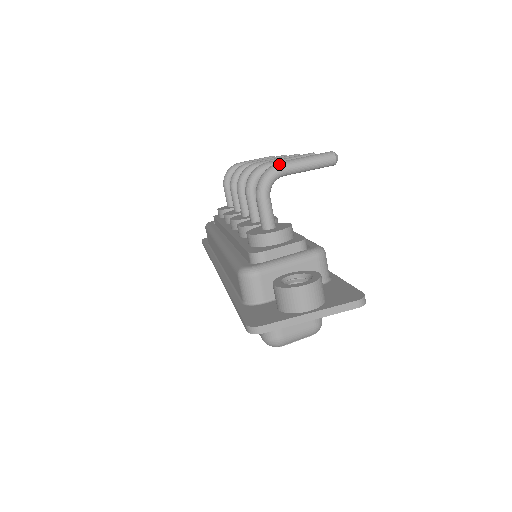
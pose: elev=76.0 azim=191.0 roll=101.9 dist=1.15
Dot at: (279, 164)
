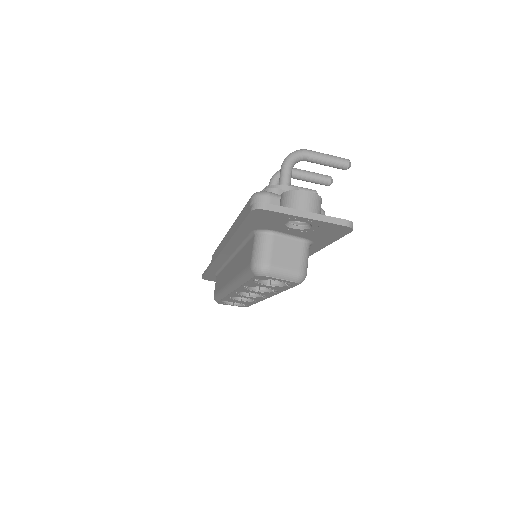
Dot at: (306, 149)
